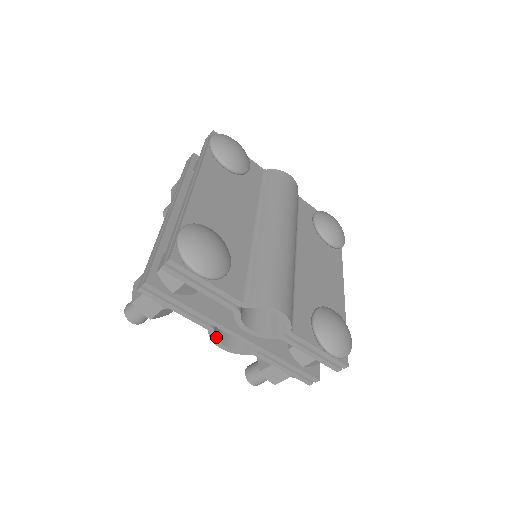
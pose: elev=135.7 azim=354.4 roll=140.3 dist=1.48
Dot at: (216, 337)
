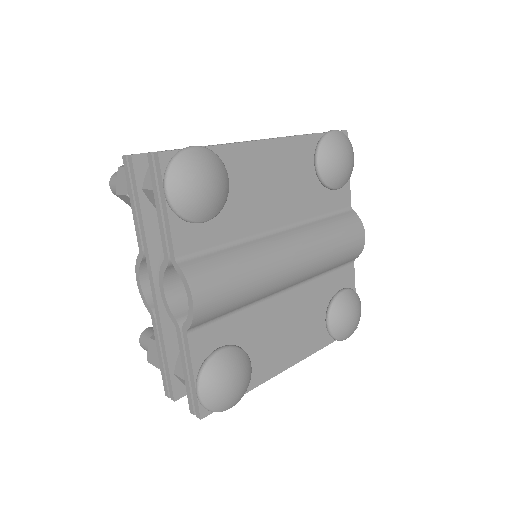
Dot at: (141, 266)
